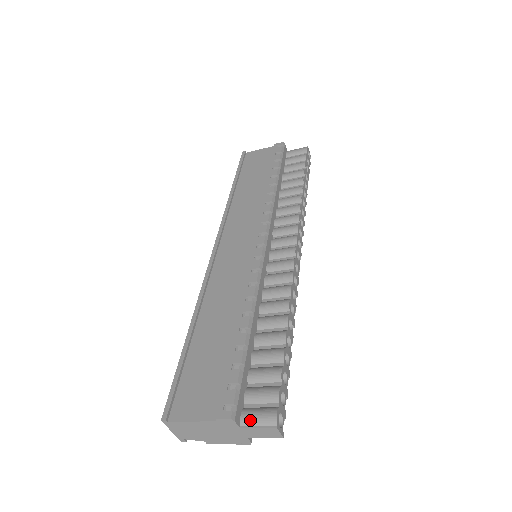
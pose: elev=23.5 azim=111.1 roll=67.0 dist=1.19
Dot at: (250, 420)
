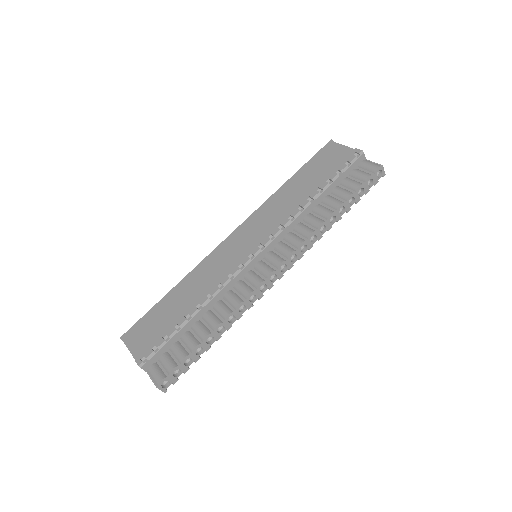
Dot at: (151, 372)
